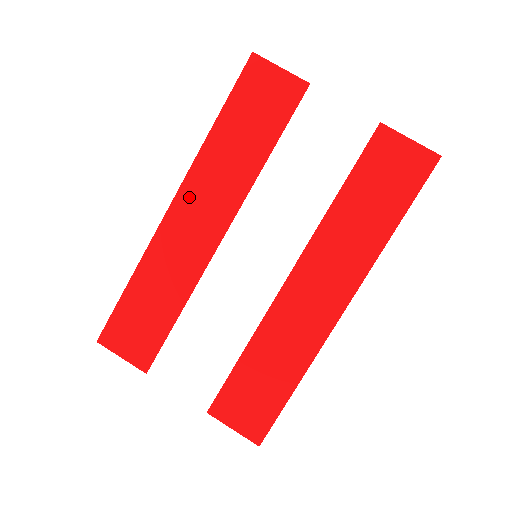
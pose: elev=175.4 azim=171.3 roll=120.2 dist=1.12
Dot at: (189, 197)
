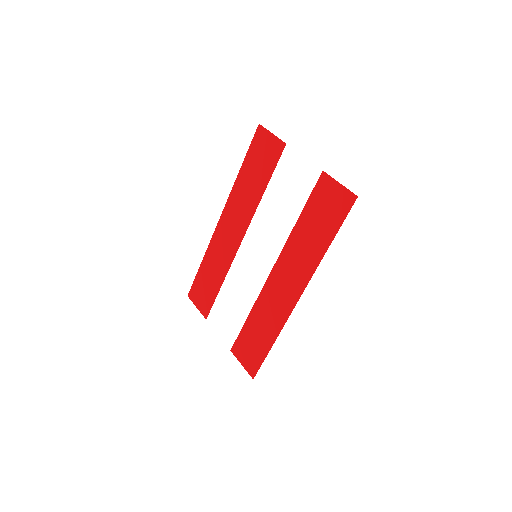
Dot at: (227, 215)
